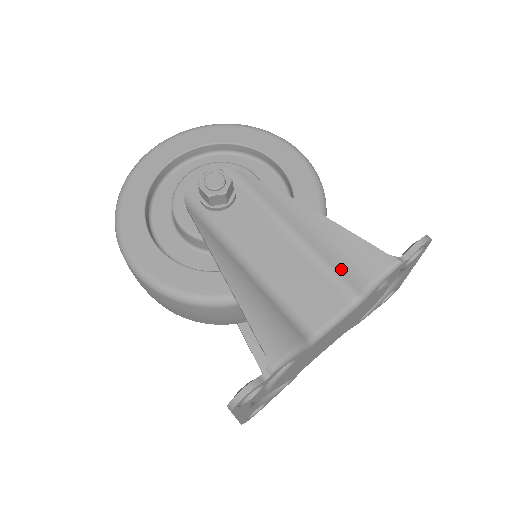
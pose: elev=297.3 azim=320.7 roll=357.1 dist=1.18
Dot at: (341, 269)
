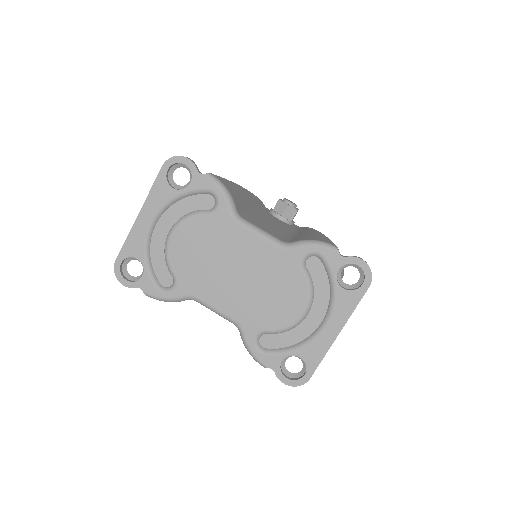
Dot at: (298, 238)
